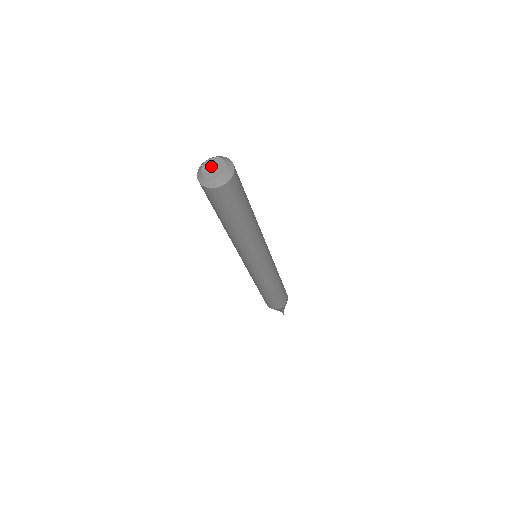
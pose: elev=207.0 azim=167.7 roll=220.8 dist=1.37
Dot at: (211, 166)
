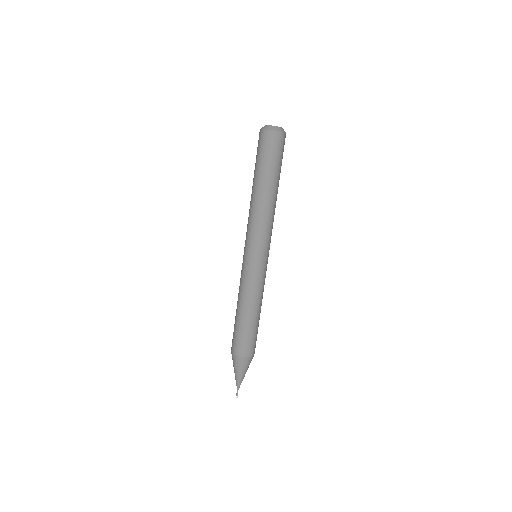
Dot at: occluded
